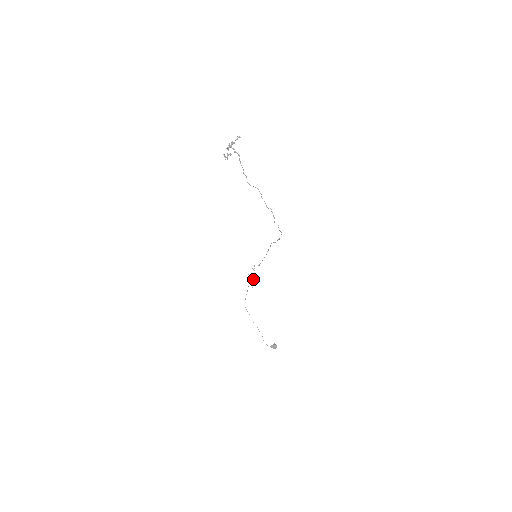
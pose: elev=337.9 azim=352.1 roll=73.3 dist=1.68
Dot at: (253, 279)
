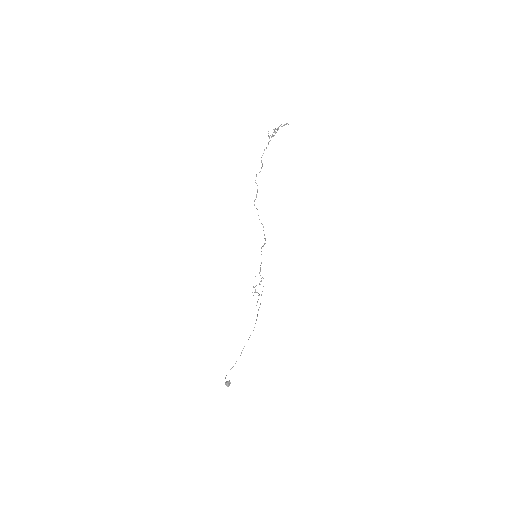
Dot at: (255, 291)
